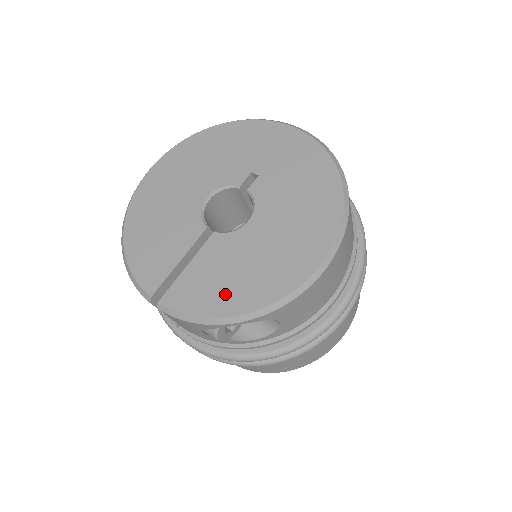
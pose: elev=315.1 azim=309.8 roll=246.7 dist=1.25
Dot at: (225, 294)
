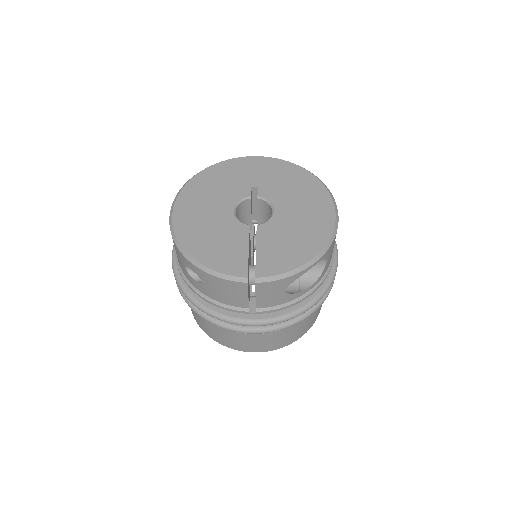
Dot at: (296, 252)
